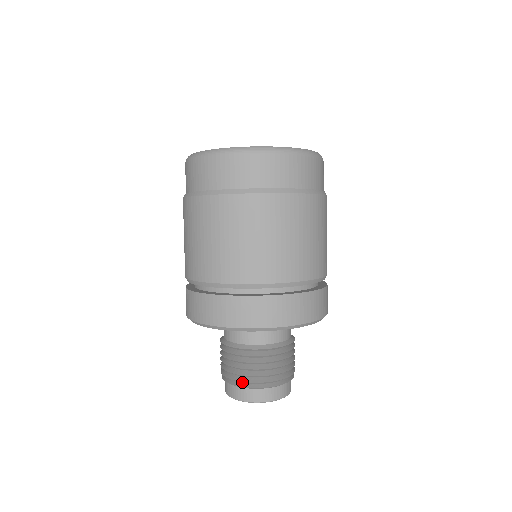
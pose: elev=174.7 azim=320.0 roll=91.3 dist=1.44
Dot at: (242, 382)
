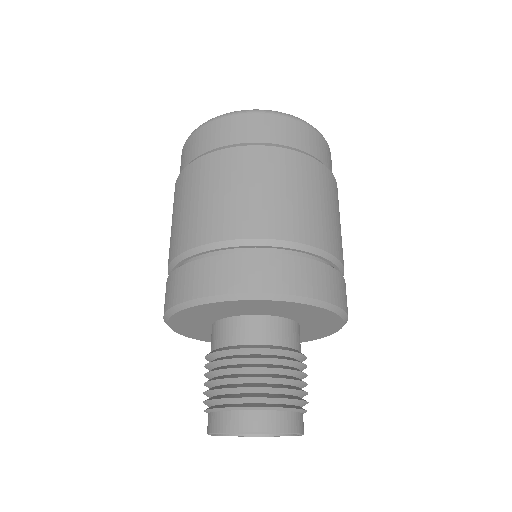
Dot at: (208, 404)
